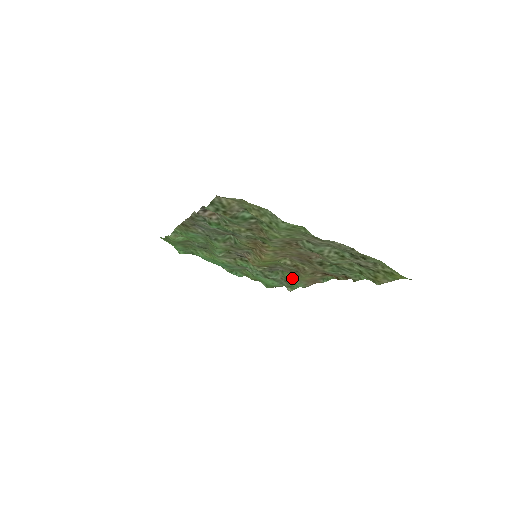
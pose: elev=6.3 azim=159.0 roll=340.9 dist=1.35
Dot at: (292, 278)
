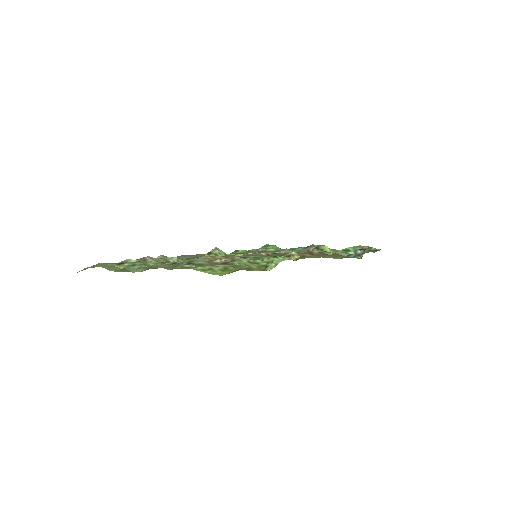
Dot at: occluded
